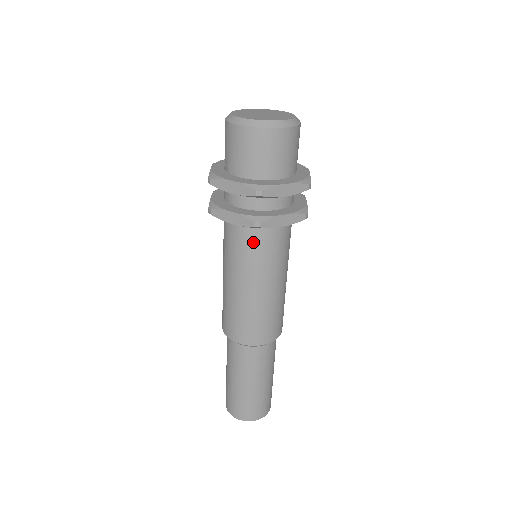
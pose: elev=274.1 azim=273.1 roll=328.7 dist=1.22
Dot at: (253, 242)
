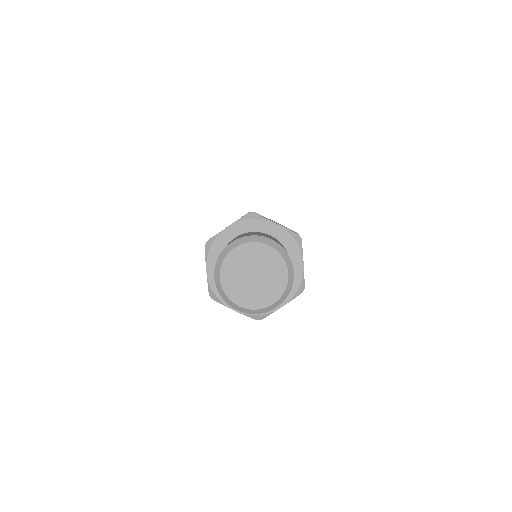
Dot at: occluded
